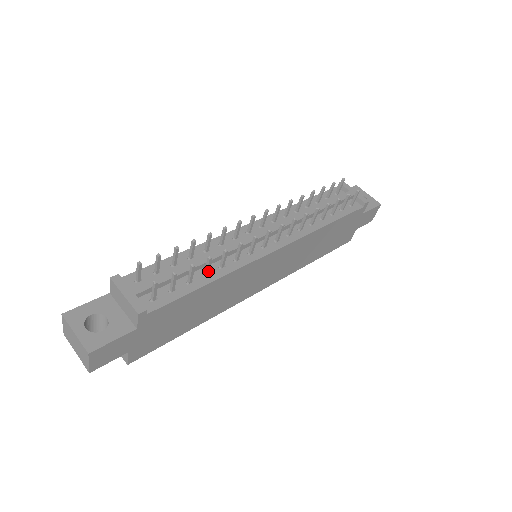
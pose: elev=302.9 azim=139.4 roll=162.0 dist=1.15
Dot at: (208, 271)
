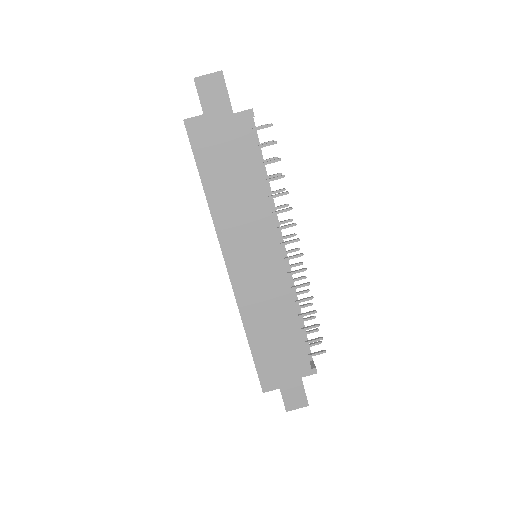
Dot at: (269, 181)
